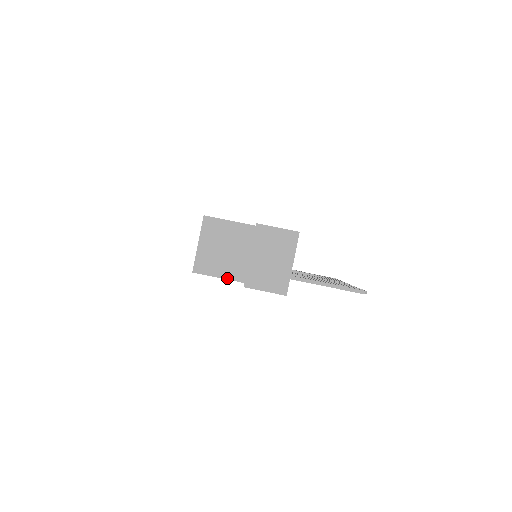
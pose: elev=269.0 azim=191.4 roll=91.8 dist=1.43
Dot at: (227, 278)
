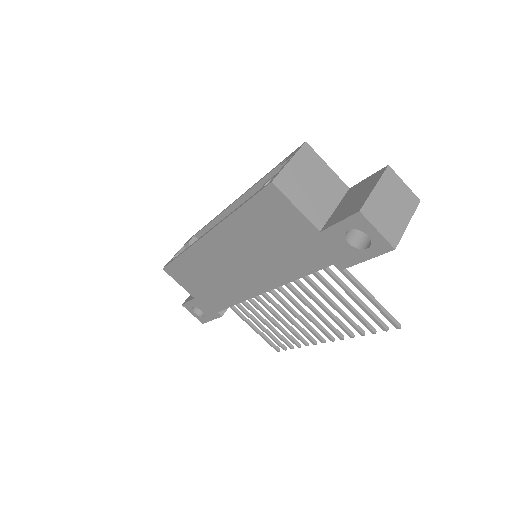
Dot at: (304, 213)
